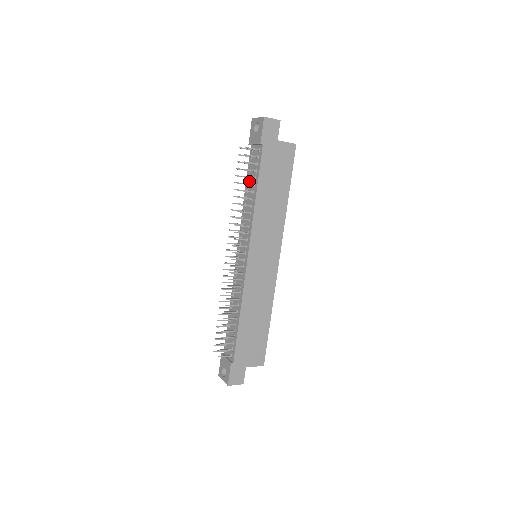
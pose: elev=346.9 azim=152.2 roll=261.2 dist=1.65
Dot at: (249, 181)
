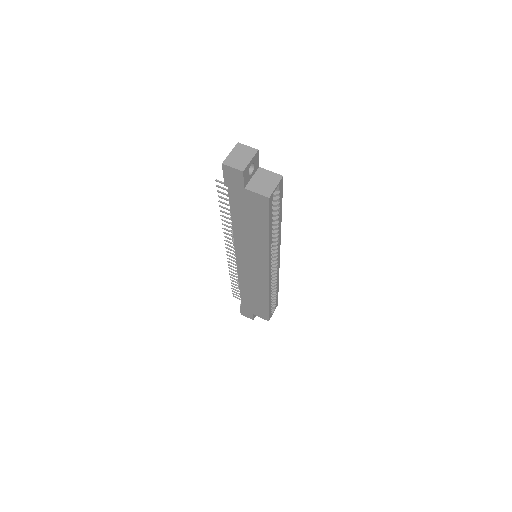
Dot at: occluded
